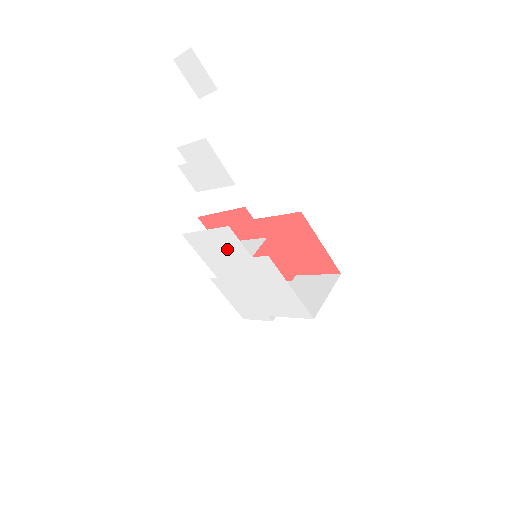
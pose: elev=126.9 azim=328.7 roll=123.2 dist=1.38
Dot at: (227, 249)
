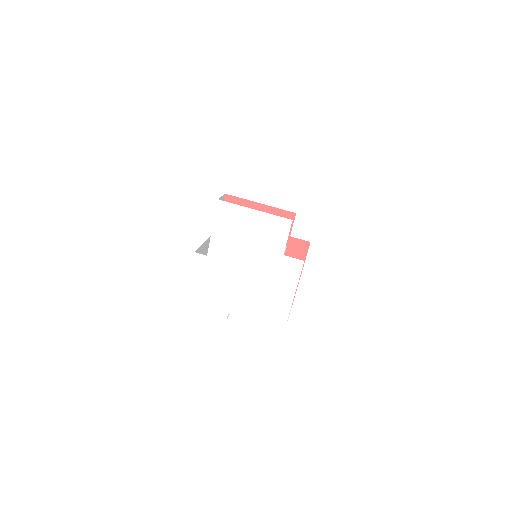
Dot at: (262, 237)
